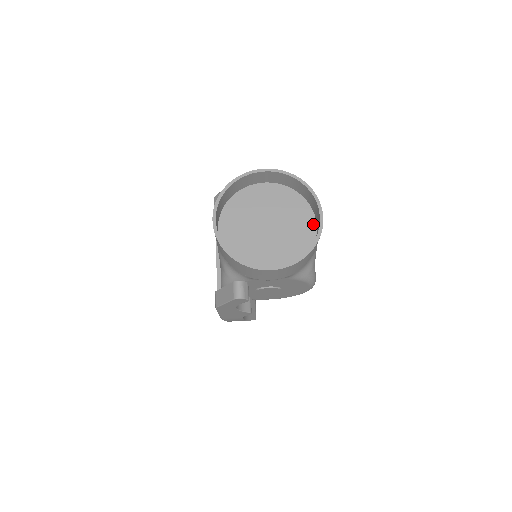
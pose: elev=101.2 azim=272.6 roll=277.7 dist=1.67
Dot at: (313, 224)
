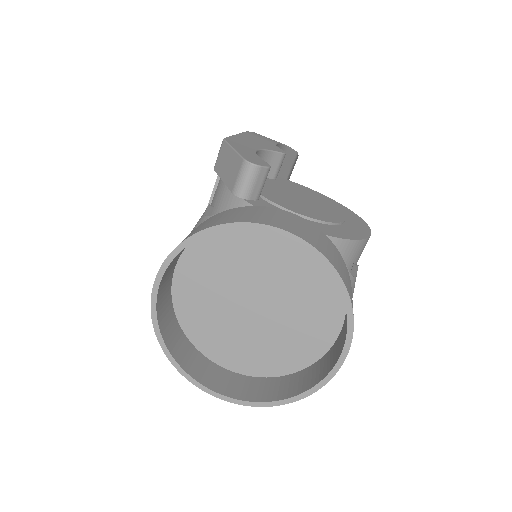
Dot at: (333, 333)
